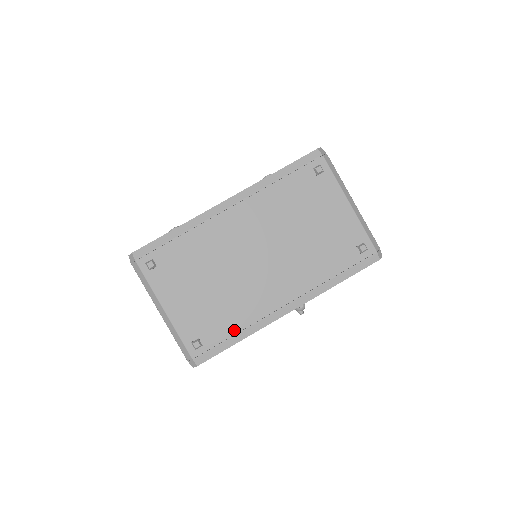
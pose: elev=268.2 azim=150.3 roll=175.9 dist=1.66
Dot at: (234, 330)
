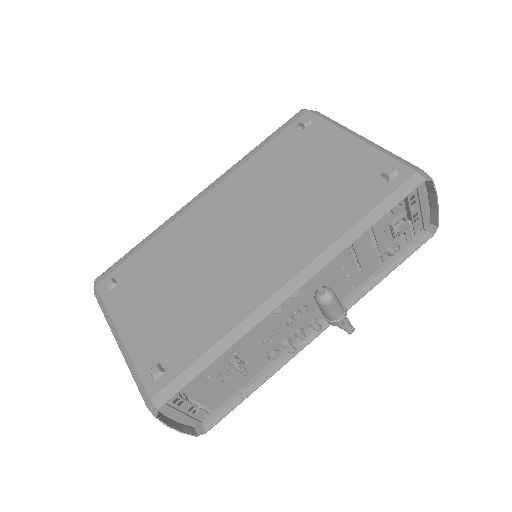
Dot at: (211, 338)
